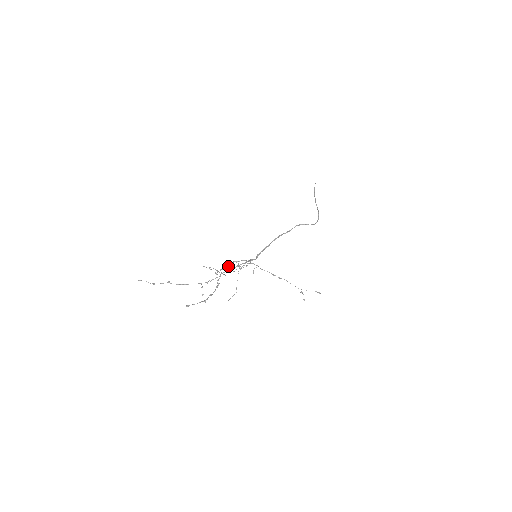
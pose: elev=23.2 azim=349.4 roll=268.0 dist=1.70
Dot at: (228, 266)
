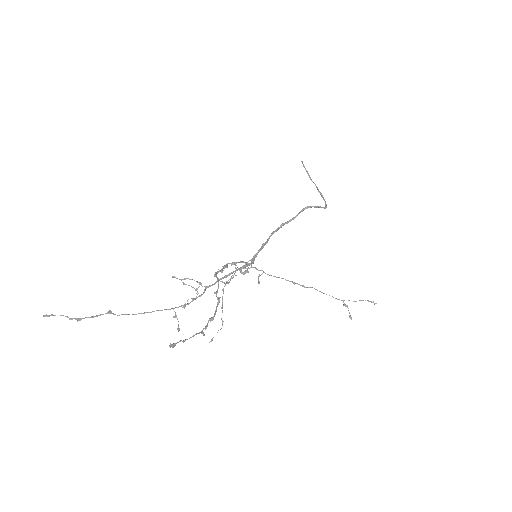
Dot at: occluded
